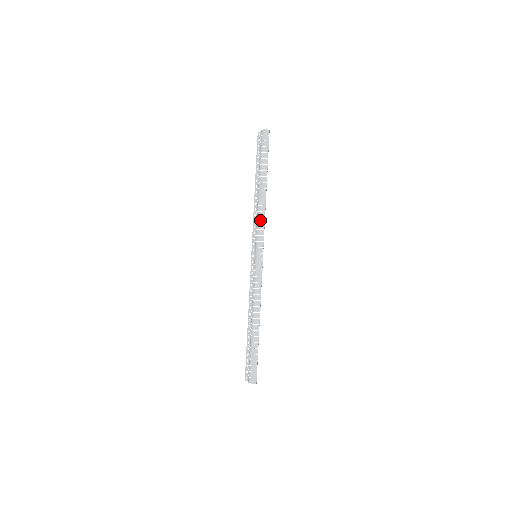
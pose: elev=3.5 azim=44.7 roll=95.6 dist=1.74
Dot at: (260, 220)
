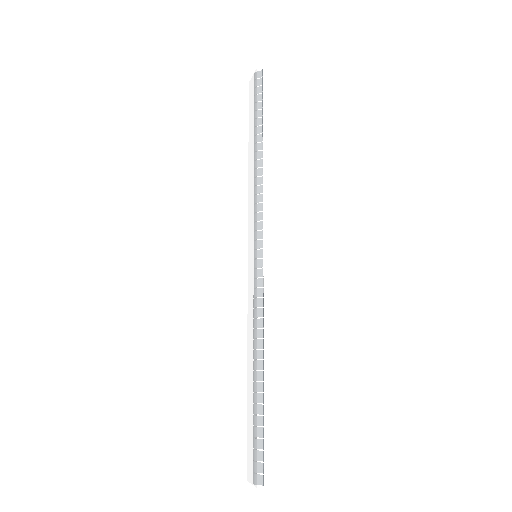
Dot at: (255, 197)
